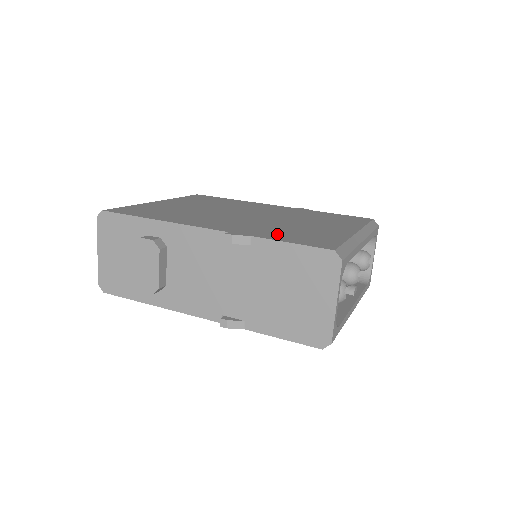
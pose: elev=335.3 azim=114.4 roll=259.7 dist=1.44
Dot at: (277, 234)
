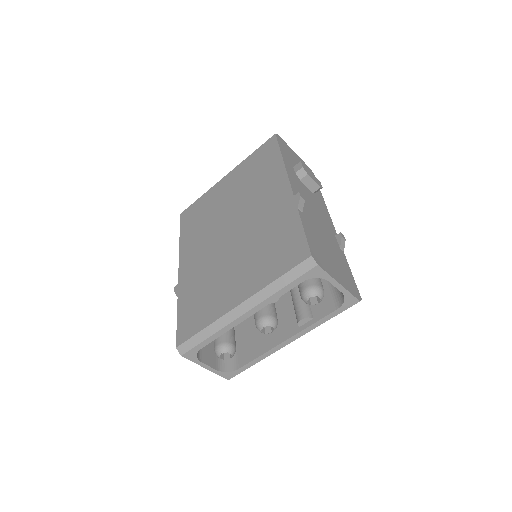
Dot at: (190, 297)
